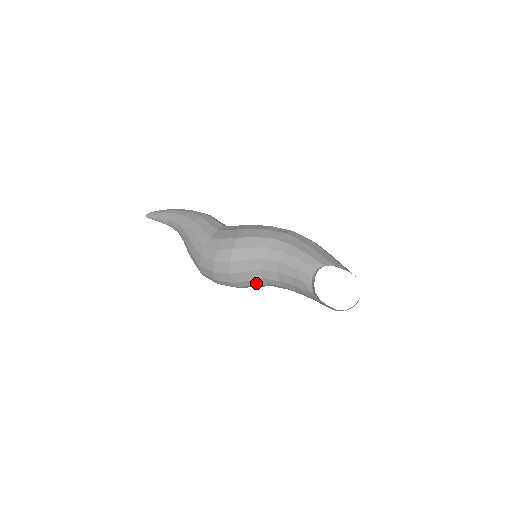
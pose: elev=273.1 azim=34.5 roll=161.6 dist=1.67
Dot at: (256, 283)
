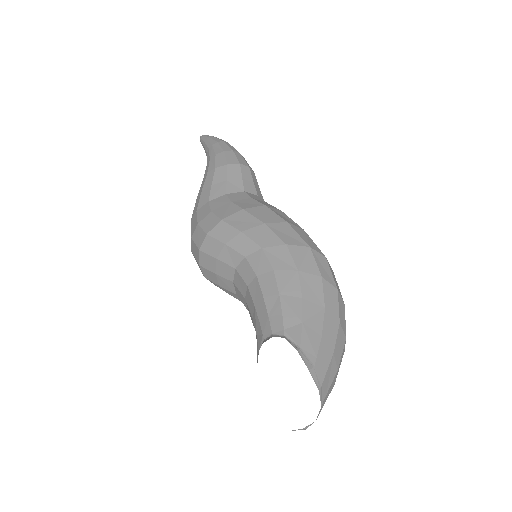
Dot at: (233, 295)
